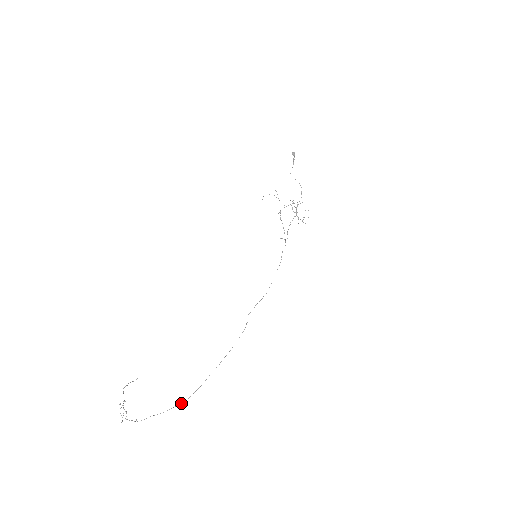
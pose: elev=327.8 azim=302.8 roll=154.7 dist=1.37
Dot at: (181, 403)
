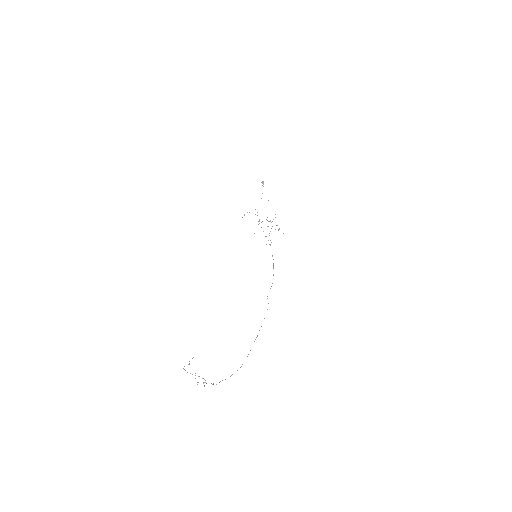
Dot at: occluded
